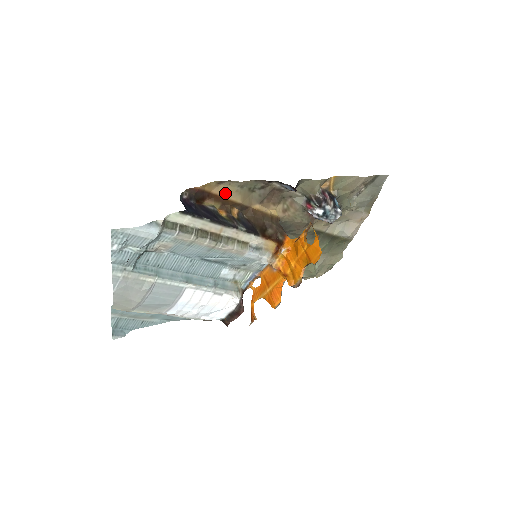
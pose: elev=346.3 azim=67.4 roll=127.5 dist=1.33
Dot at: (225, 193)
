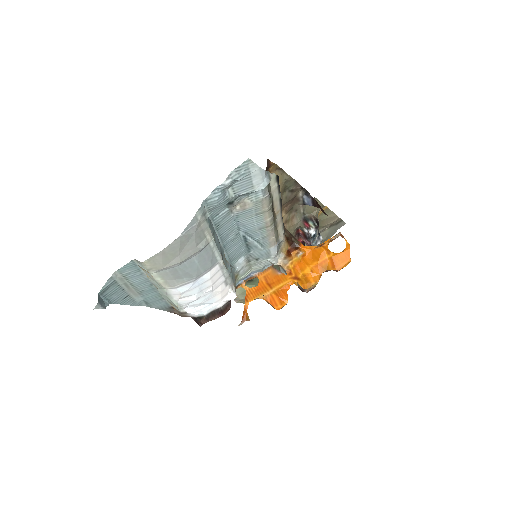
Dot at: occluded
